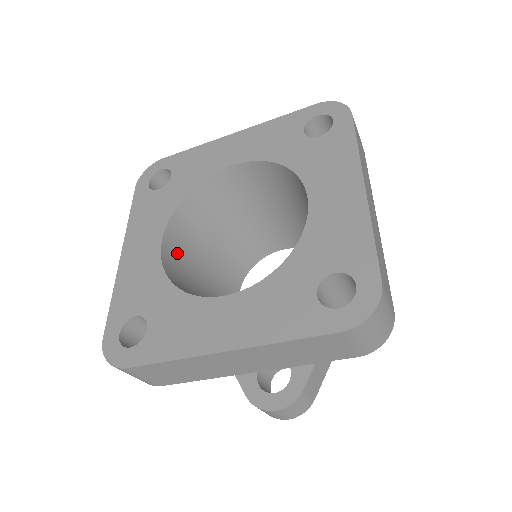
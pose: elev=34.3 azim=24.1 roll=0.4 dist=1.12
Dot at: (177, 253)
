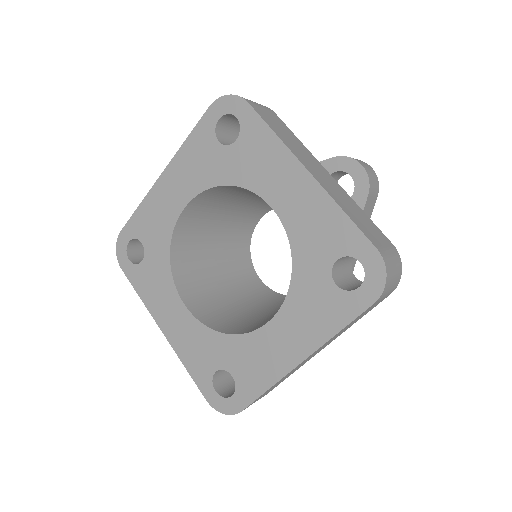
Dot at: (201, 208)
